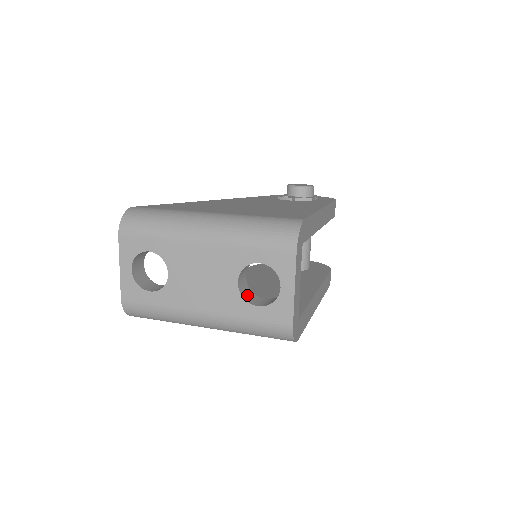
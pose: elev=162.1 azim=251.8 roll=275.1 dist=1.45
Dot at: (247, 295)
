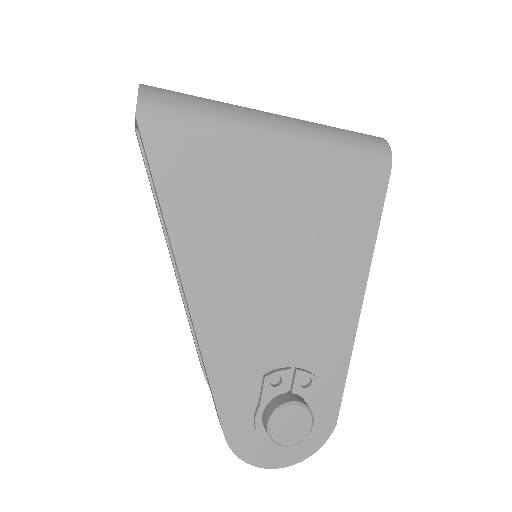
Dot at: occluded
